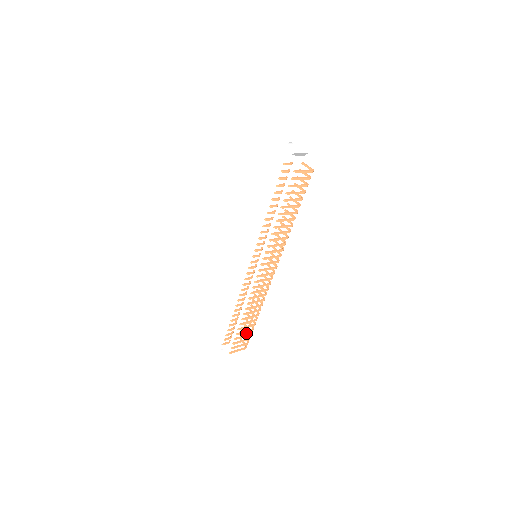
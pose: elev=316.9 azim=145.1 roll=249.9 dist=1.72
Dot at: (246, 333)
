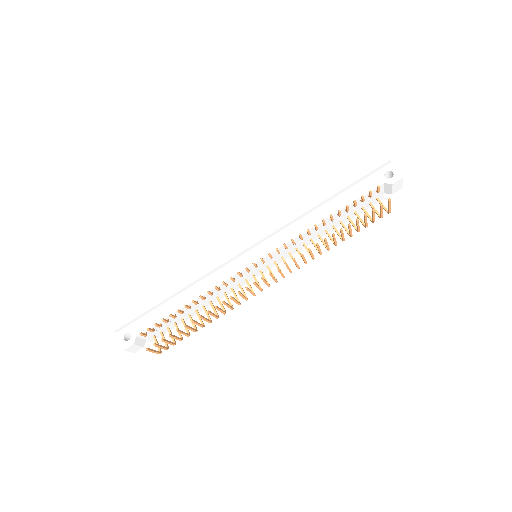
Dot at: occluded
